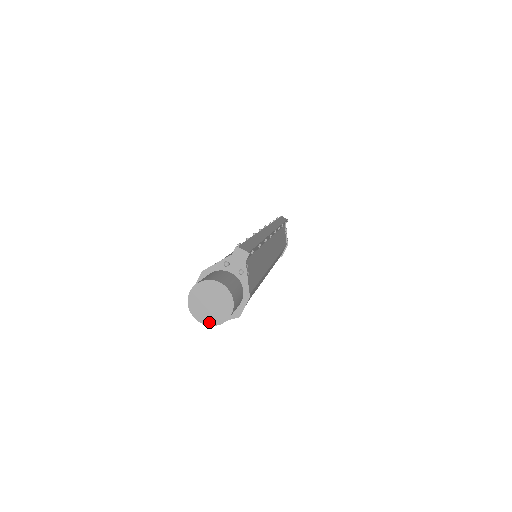
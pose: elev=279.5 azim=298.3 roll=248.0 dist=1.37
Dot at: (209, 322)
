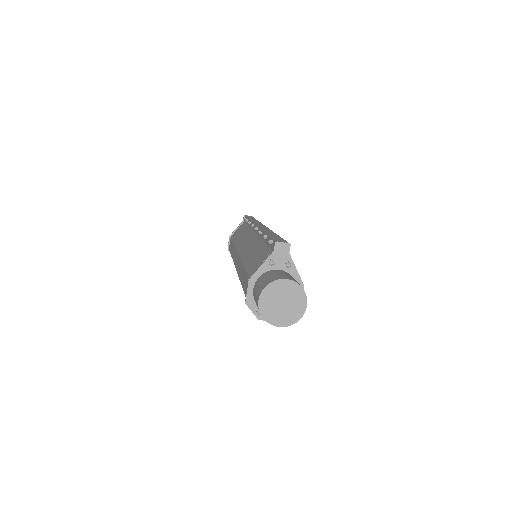
Dot at: (287, 323)
